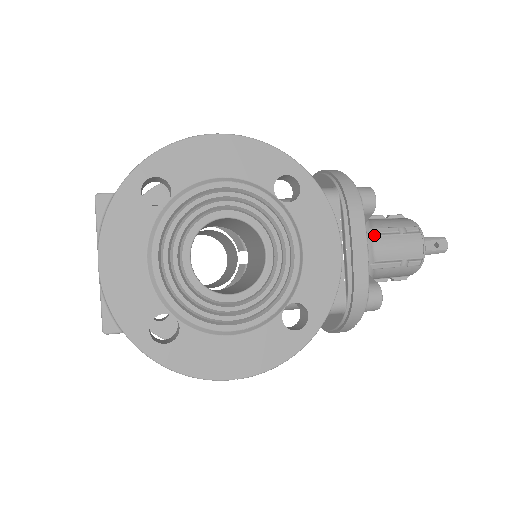
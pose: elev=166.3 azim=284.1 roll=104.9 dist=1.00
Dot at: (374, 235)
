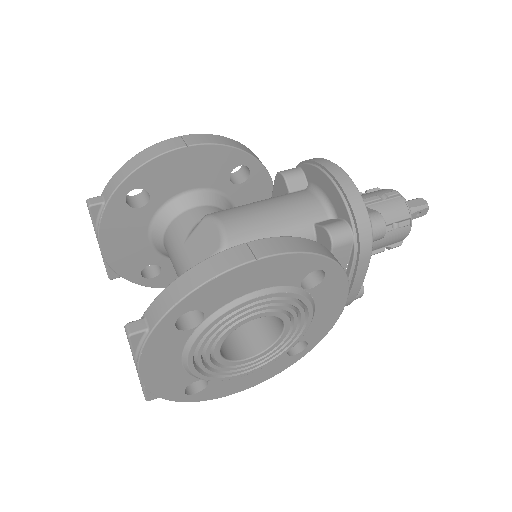
Dot at: occluded
